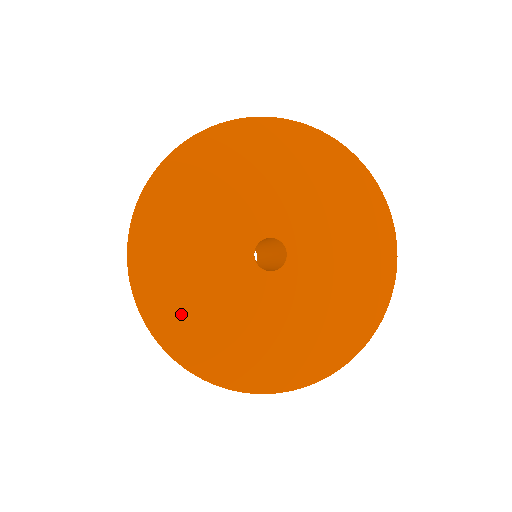
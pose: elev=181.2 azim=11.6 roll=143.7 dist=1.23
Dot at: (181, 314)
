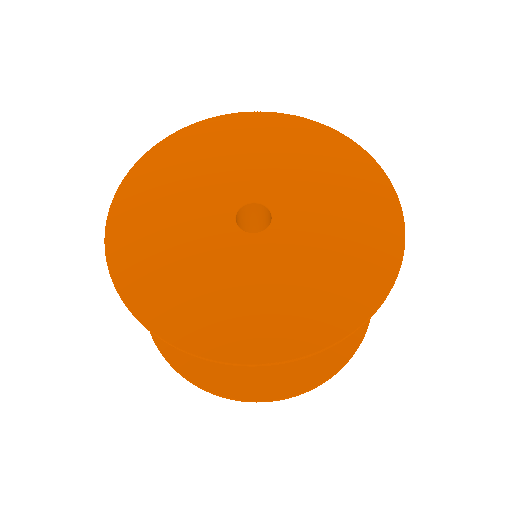
Dot at: (216, 320)
